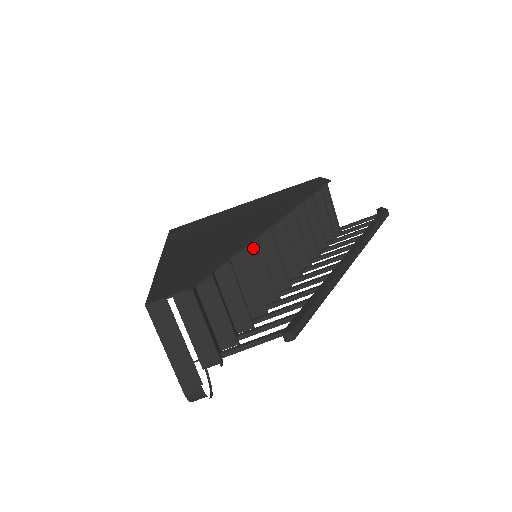
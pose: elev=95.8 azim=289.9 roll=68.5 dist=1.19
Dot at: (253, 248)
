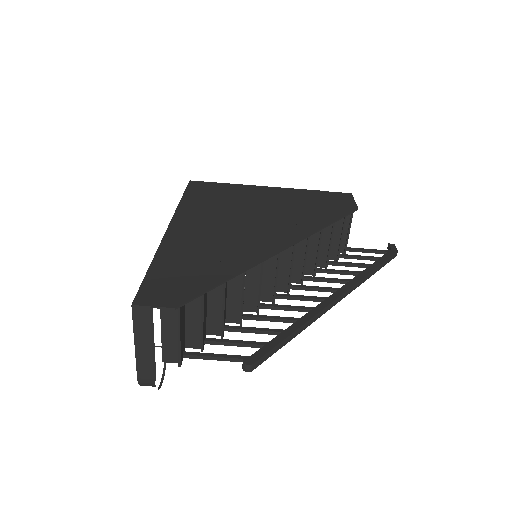
Dot at: occluded
